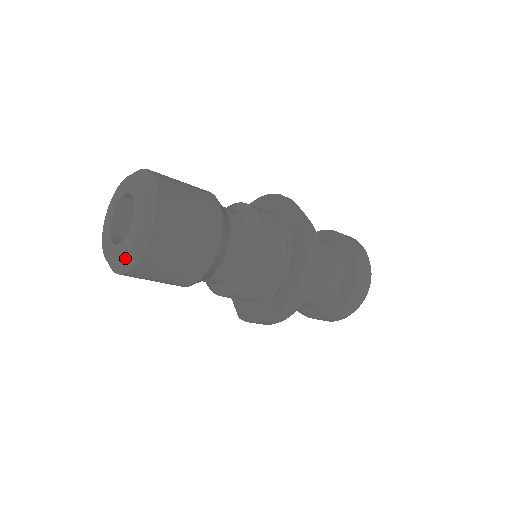
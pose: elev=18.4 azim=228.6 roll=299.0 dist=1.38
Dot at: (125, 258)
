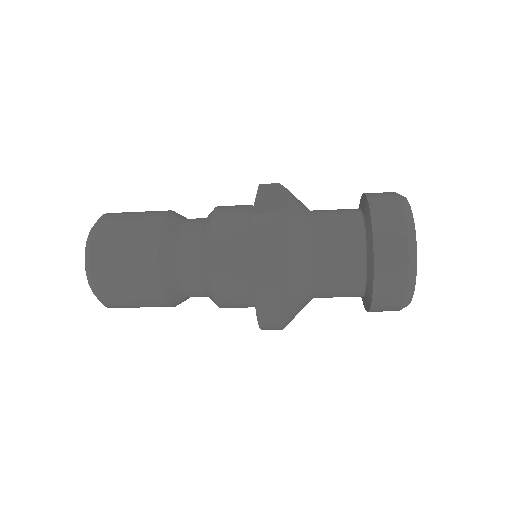
Dot at: (91, 288)
